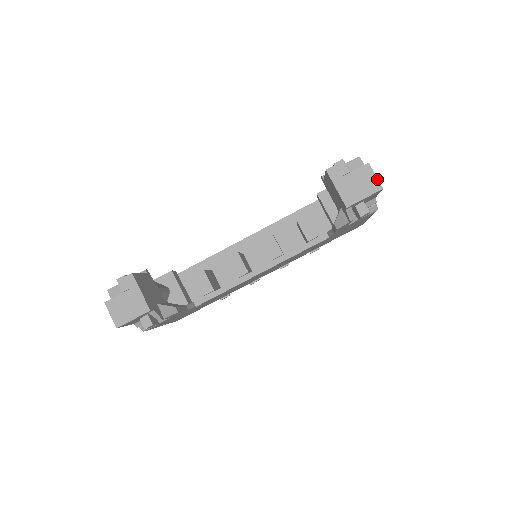
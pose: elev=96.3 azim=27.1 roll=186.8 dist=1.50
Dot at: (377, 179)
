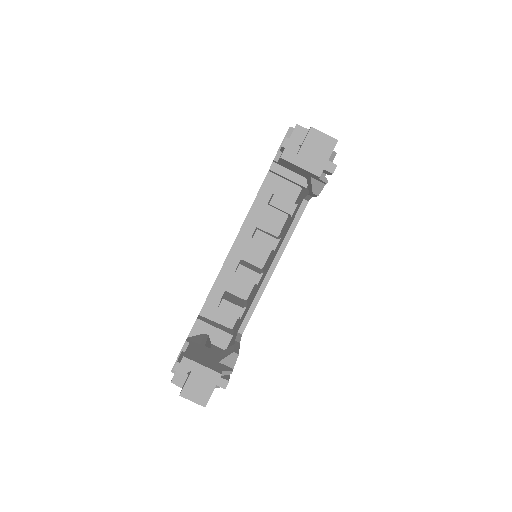
Dot at: (328, 136)
